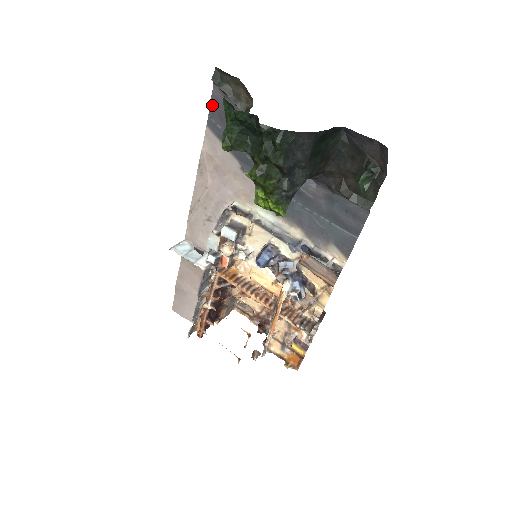
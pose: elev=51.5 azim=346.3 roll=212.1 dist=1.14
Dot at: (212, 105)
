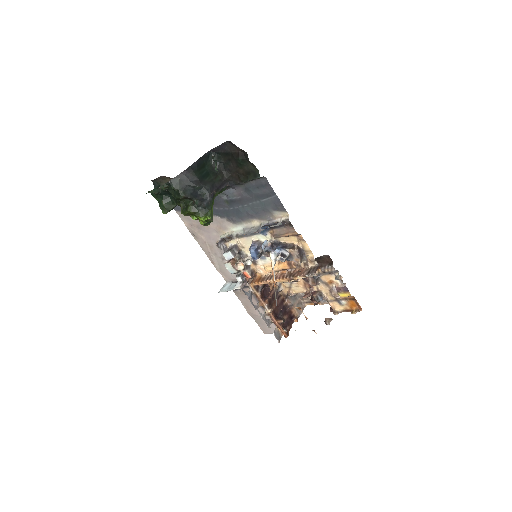
Dot at: occluded
